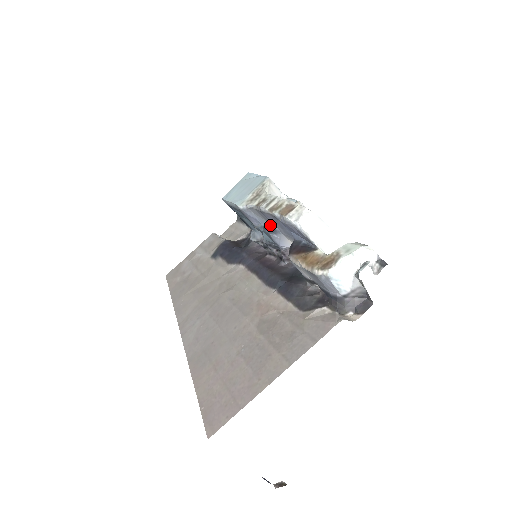
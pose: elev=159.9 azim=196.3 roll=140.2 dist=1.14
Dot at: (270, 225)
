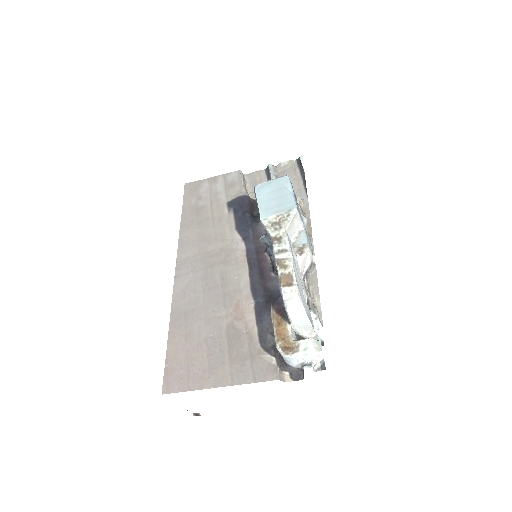
Dot at: occluded
